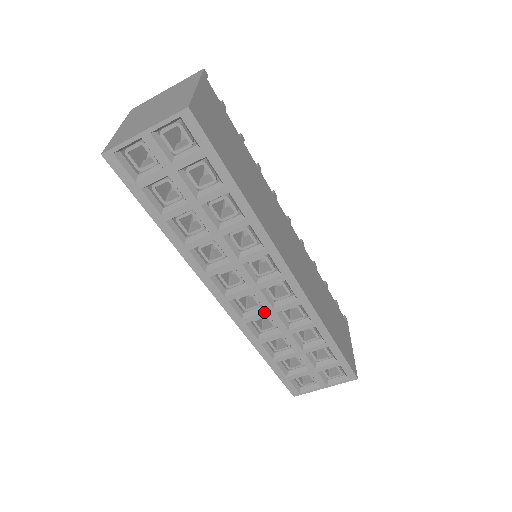
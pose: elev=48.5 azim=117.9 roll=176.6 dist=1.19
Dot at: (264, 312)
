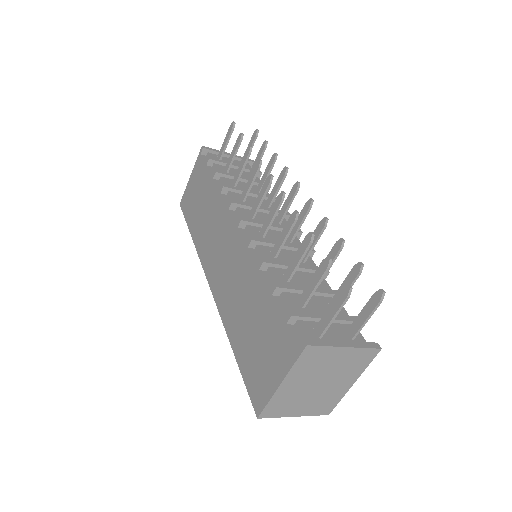
Dot at: occluded
